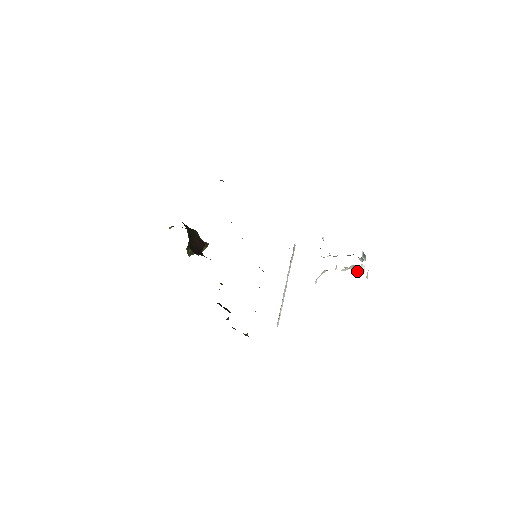
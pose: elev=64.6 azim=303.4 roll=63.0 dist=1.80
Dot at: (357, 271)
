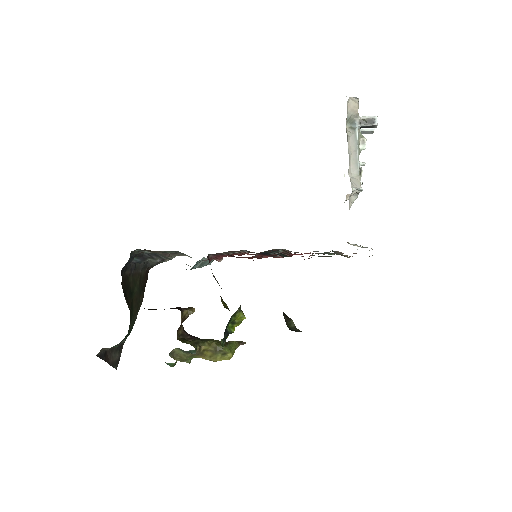
Dot at: (363, 124)
